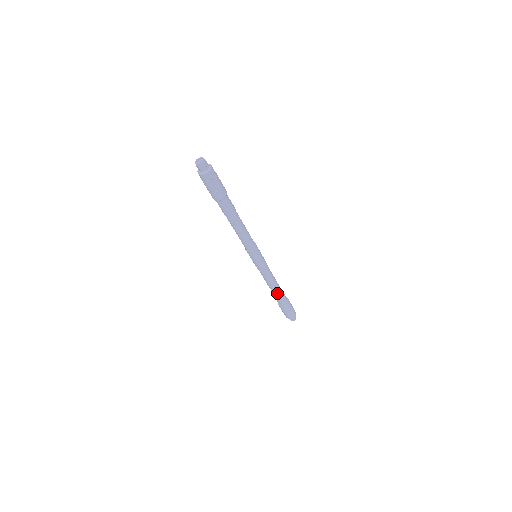
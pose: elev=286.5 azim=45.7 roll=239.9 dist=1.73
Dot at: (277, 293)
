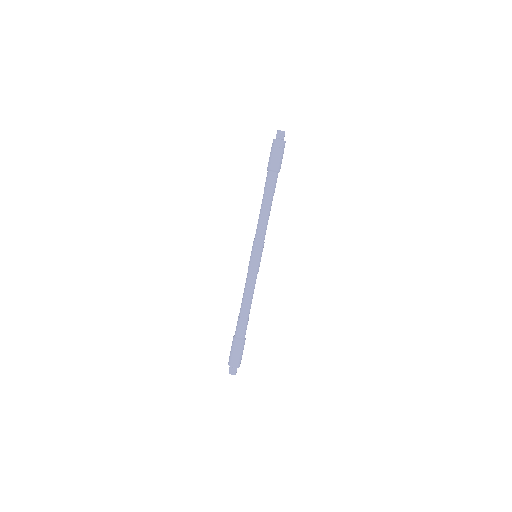
Dot at: (242, 315)
